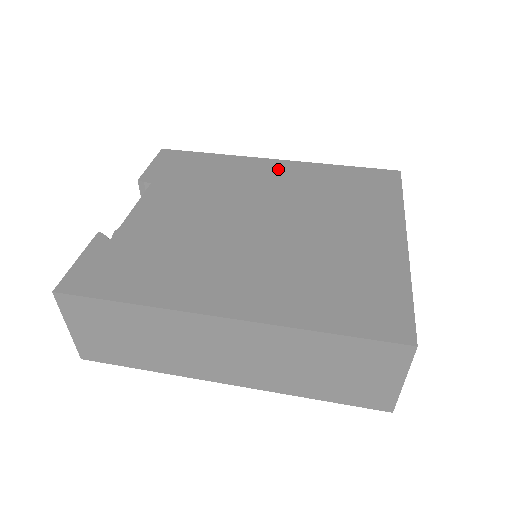
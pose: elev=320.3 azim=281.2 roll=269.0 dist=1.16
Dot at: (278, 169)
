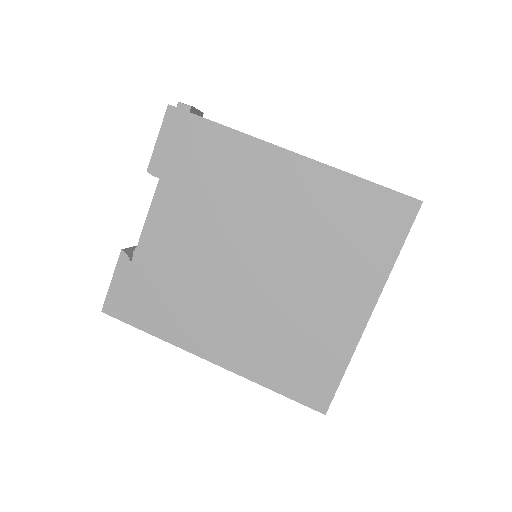
Dot at: (287, 174)
